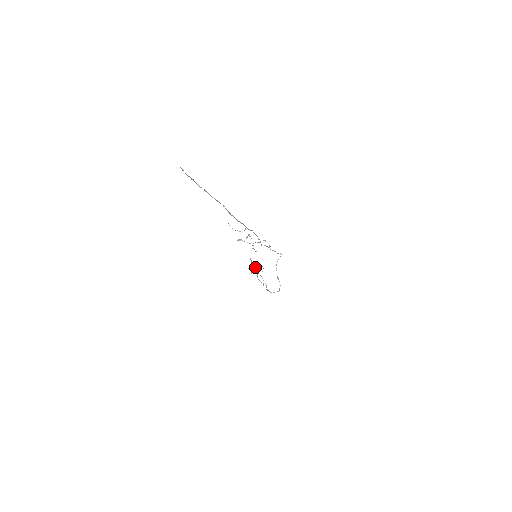
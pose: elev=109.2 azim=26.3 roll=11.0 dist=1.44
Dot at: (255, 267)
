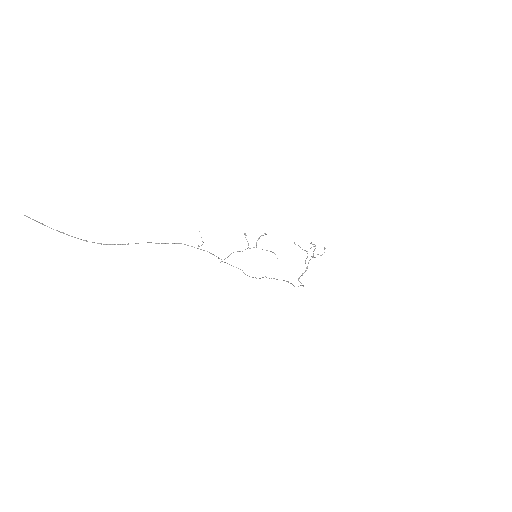
Dot at: (304, 250)
